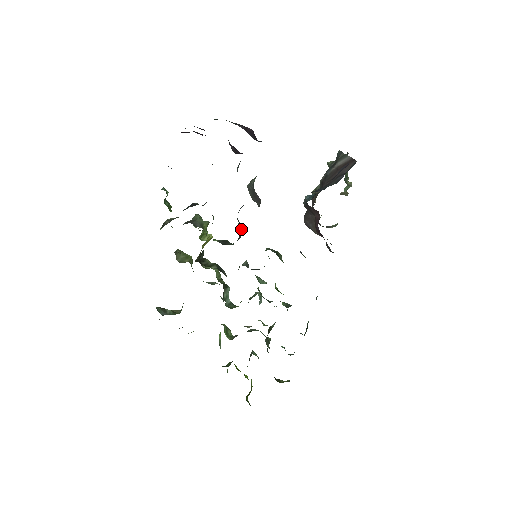
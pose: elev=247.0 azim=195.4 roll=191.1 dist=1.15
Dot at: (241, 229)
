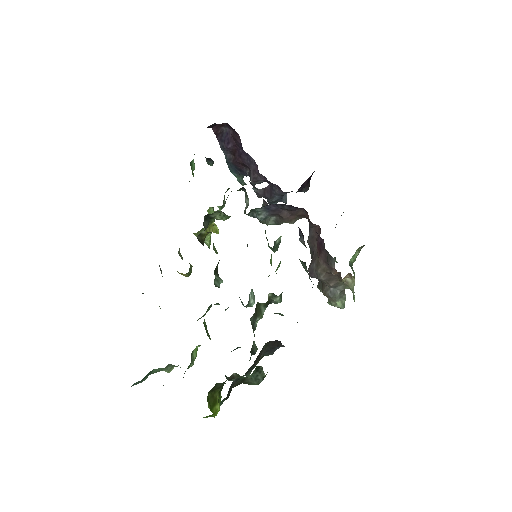
Dot at: occluded
